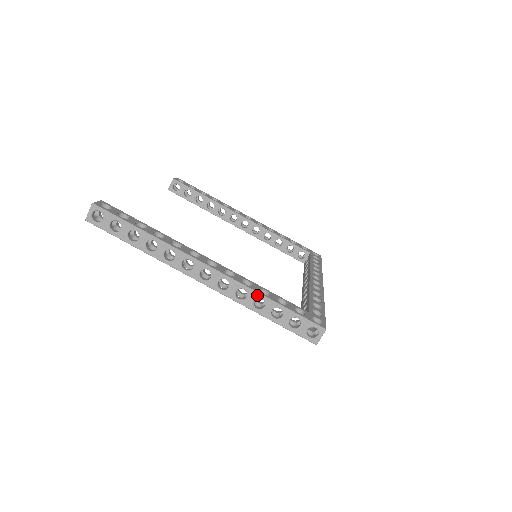
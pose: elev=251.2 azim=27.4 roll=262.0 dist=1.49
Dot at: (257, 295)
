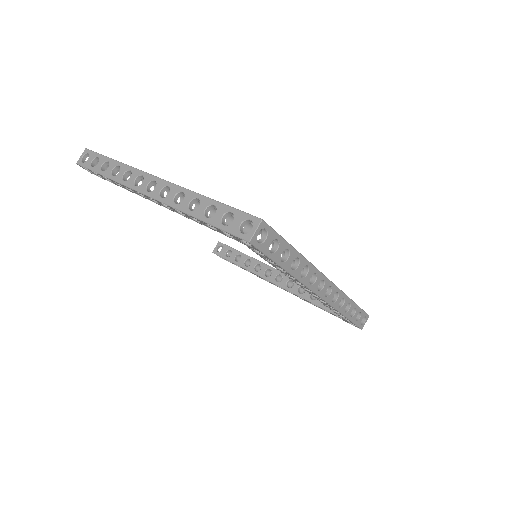
Dot at: (194, 195)
